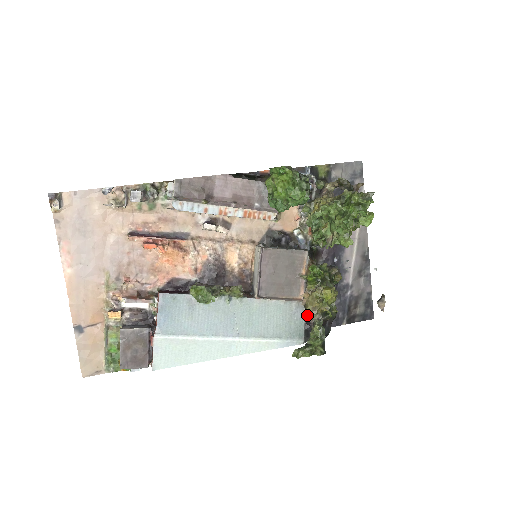
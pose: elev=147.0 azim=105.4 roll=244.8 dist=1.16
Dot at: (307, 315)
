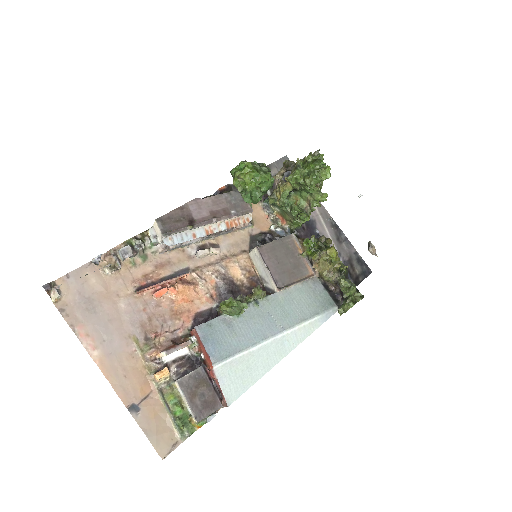
Dot at: (325, 286)
